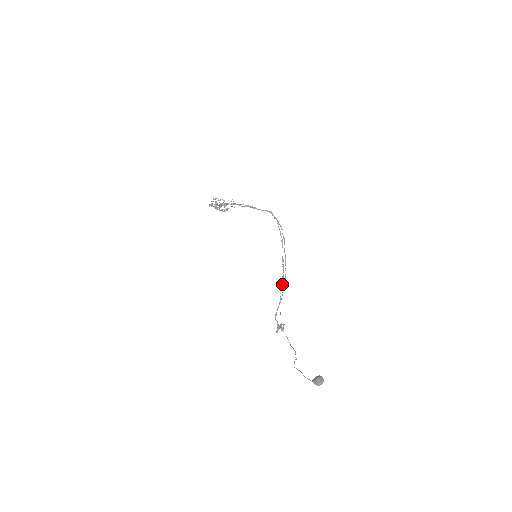
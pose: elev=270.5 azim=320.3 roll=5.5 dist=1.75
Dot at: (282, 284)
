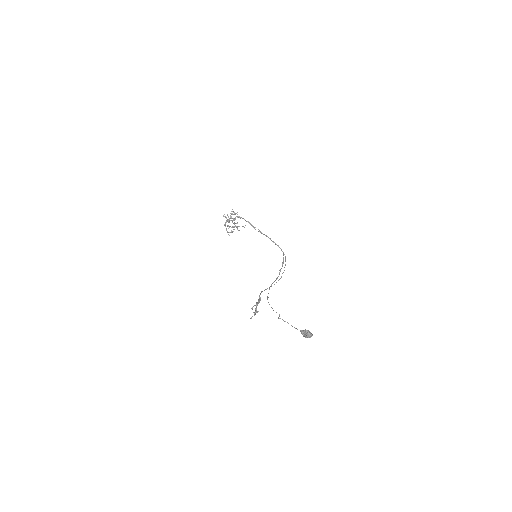
Dot at: occluded
